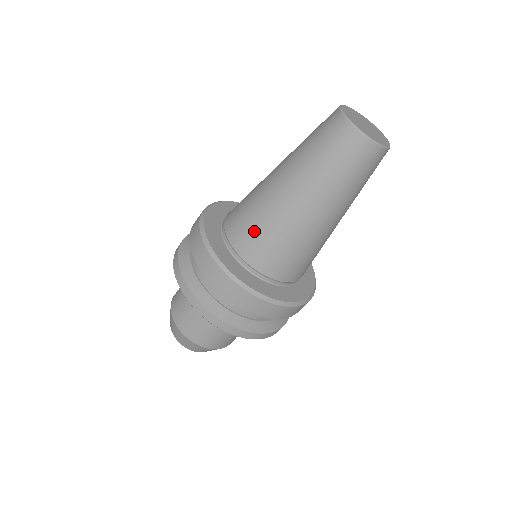
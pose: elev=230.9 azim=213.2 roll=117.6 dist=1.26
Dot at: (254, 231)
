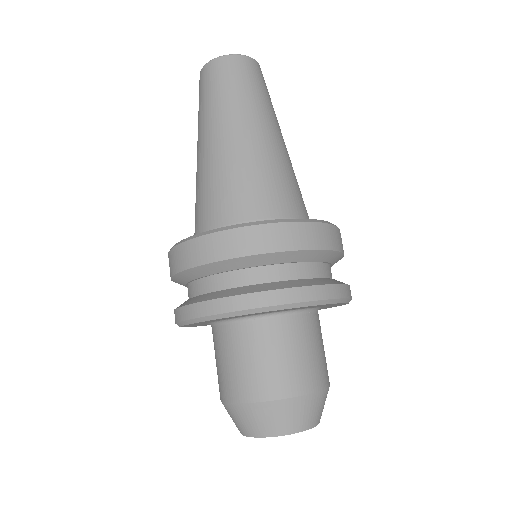
Dot at: occluded
